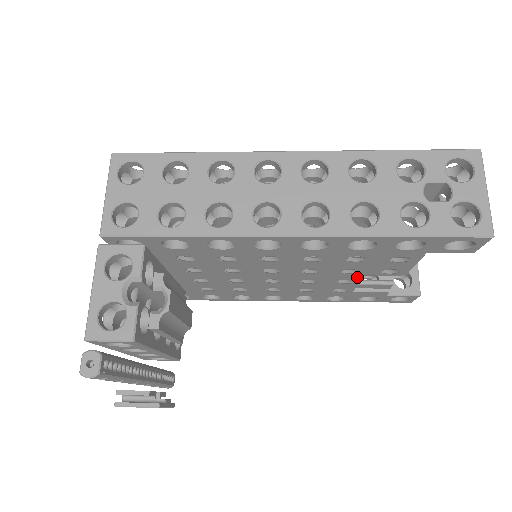
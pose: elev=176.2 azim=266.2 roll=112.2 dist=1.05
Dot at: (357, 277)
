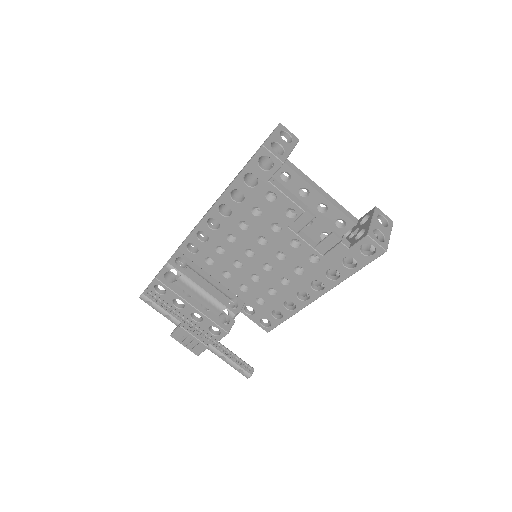
Dot at: (290, 233)
